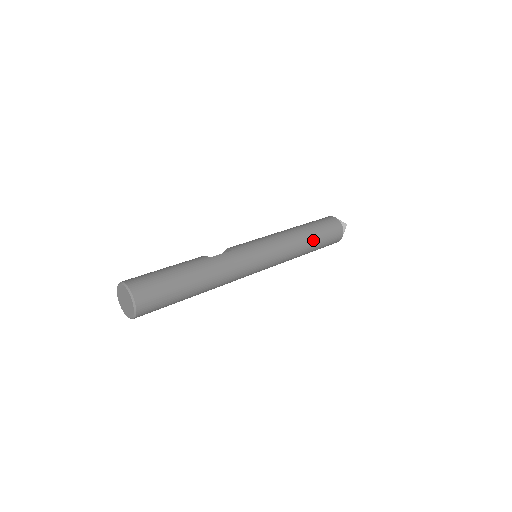
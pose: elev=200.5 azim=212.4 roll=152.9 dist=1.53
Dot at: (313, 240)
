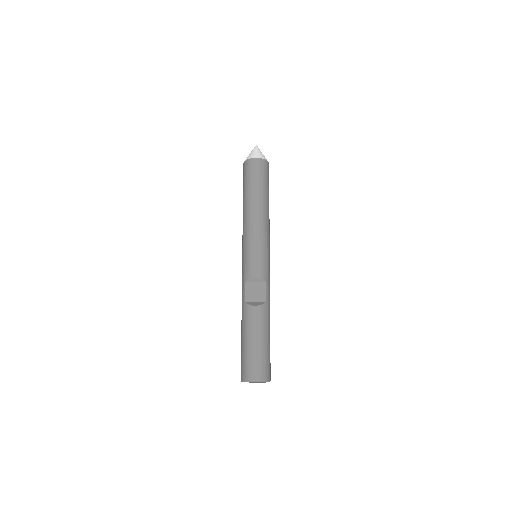
Dot at: occluded
